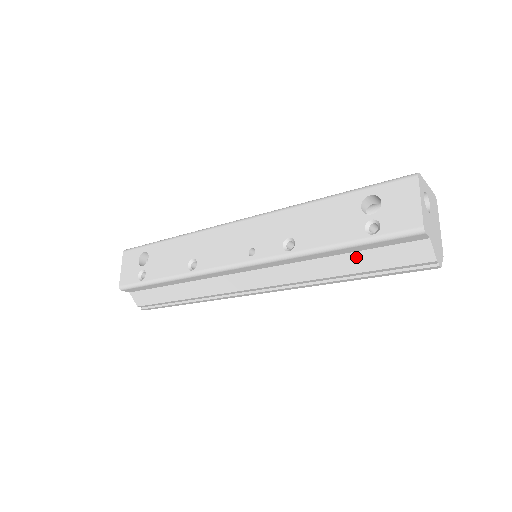
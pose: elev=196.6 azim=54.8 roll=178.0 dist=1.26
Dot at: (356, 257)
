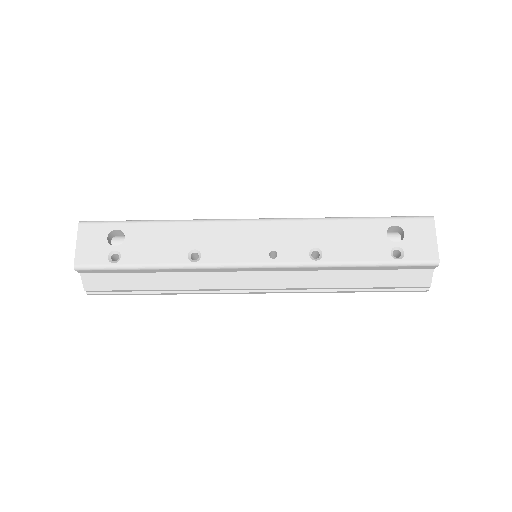
Dot at: (370, 274)
